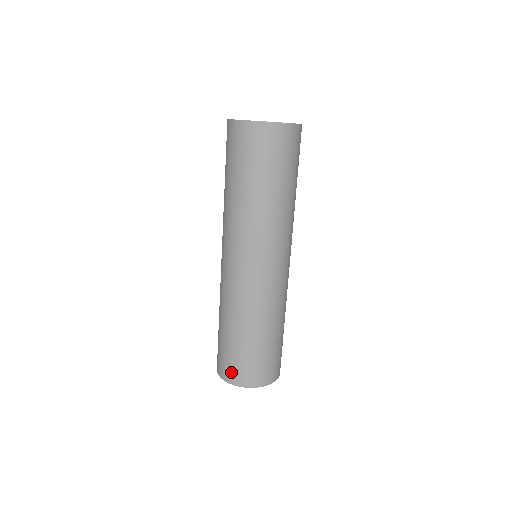
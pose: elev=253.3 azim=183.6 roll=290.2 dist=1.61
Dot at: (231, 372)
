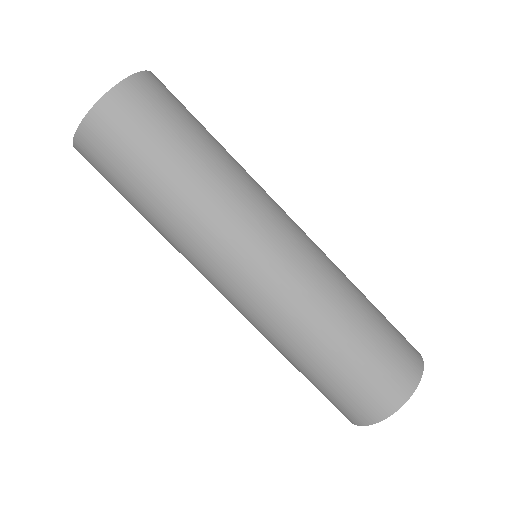
Dot at: (362, 409)
